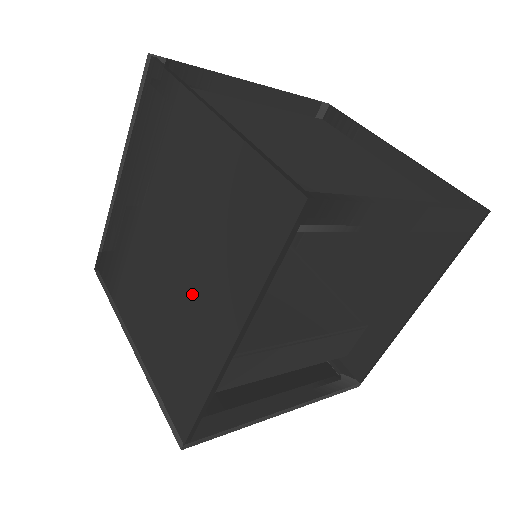
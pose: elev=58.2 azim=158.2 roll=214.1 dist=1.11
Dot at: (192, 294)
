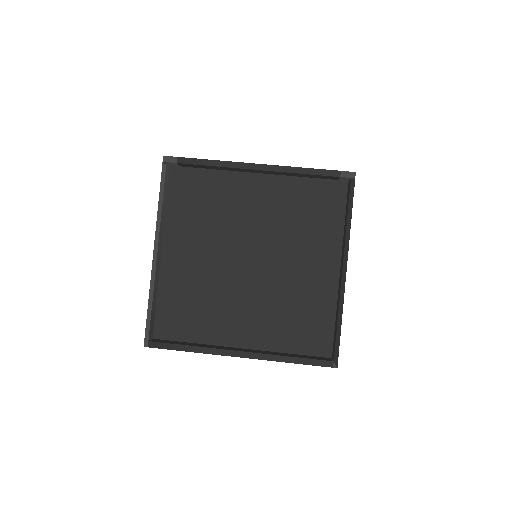
Dot at: occluded
